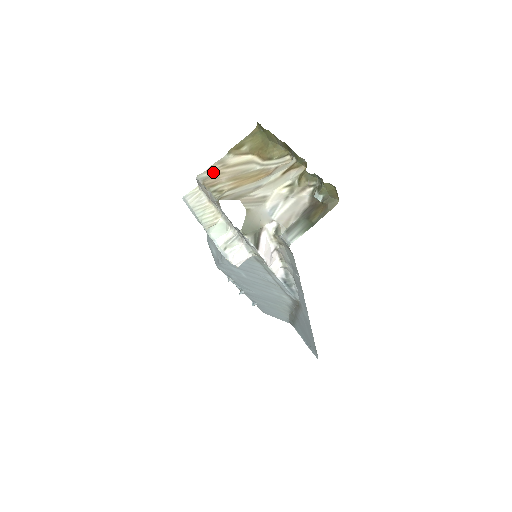
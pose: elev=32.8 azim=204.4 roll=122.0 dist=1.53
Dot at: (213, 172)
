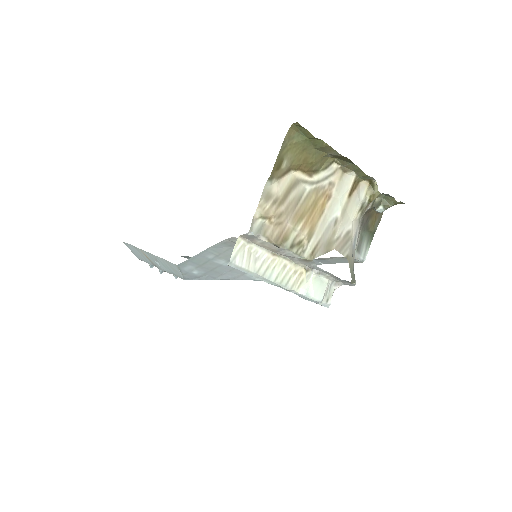
Dot at: (269, 217)
